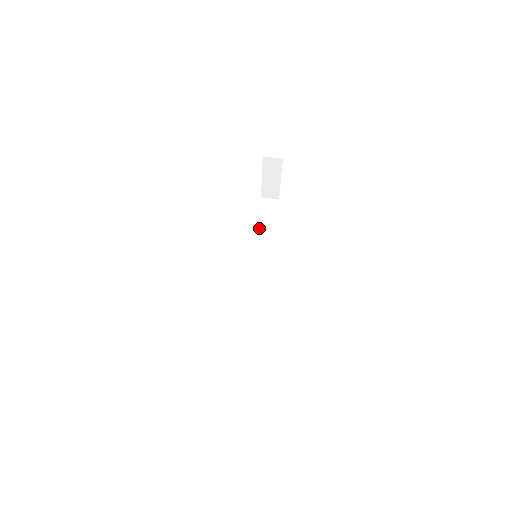
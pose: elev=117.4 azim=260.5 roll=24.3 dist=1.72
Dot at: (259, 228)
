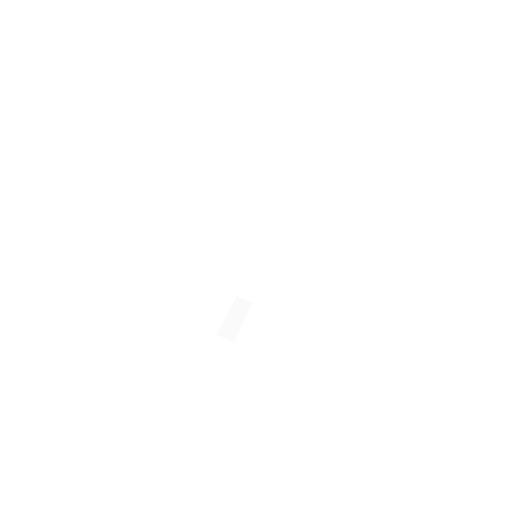
Dot at: (275, 193)
